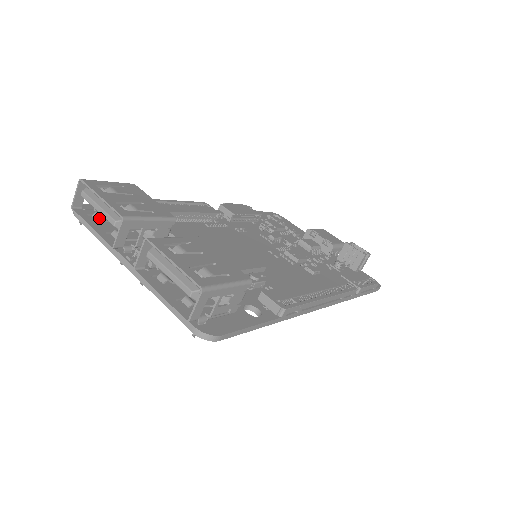
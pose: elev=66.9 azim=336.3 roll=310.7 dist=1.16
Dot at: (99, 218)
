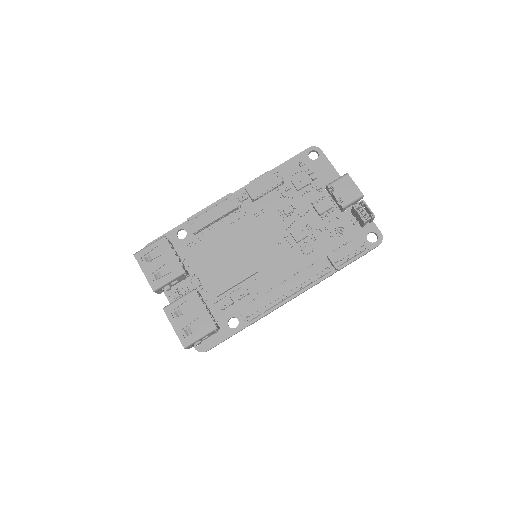
Dot at: occluded
